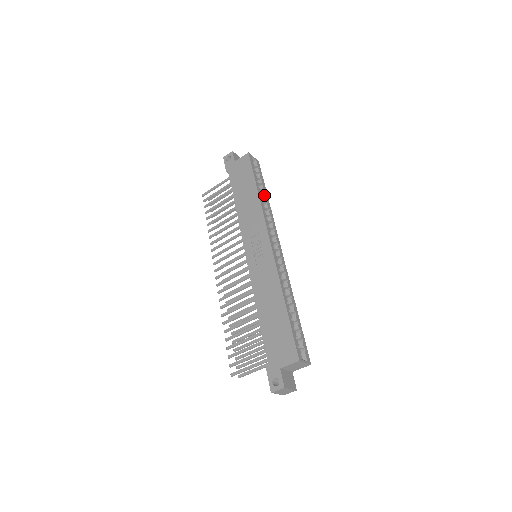
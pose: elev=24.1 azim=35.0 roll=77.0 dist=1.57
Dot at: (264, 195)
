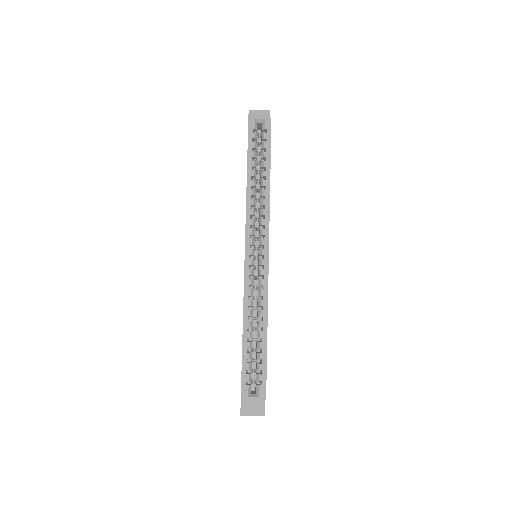
Dot at: (262, 176)
